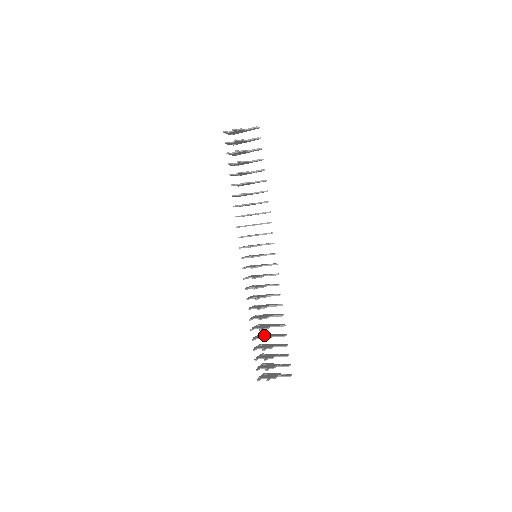
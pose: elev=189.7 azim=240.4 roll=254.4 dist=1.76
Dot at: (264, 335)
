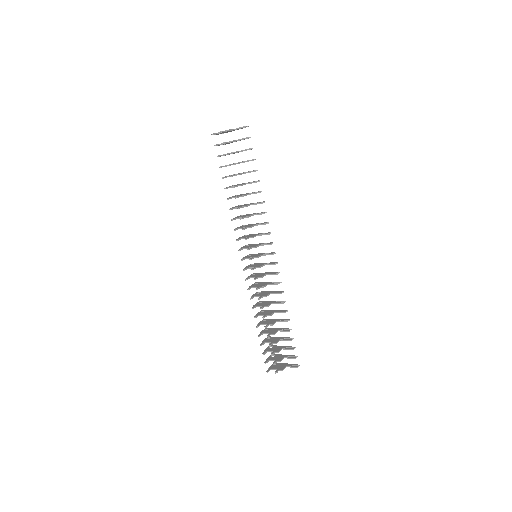
Dot at: (270, 329)
